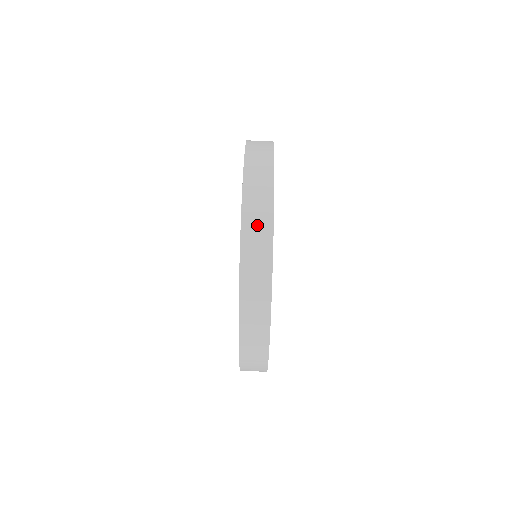
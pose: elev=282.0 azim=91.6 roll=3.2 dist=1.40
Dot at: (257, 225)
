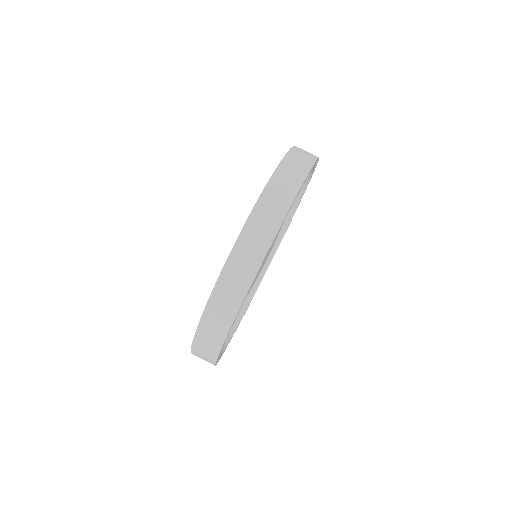
Dot at: (228, 294)
